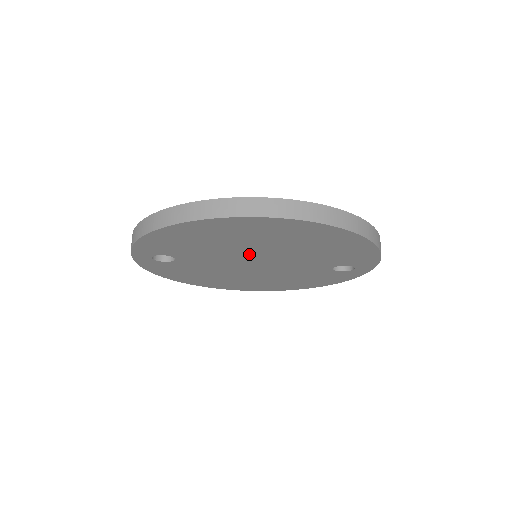
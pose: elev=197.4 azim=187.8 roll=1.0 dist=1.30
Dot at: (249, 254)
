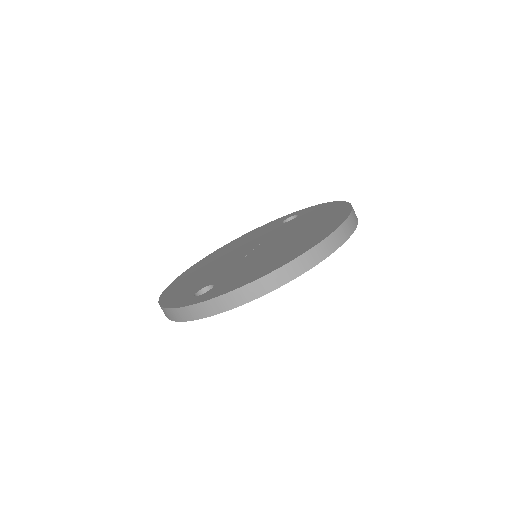
Dot at: occluded
